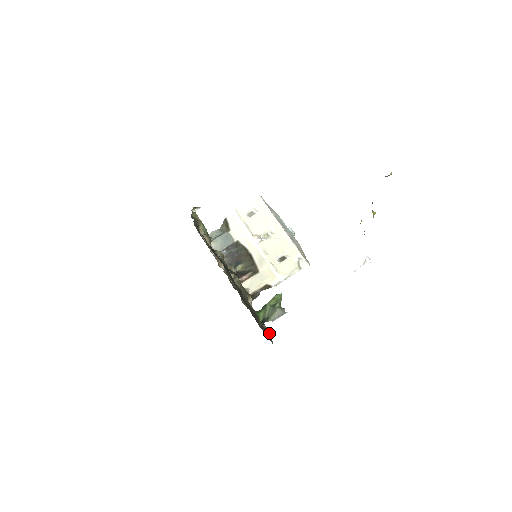
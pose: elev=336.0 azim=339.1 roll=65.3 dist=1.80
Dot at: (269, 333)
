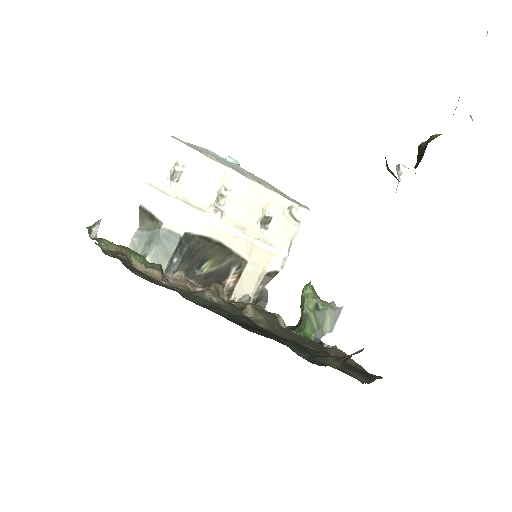
Dot at: occluded
